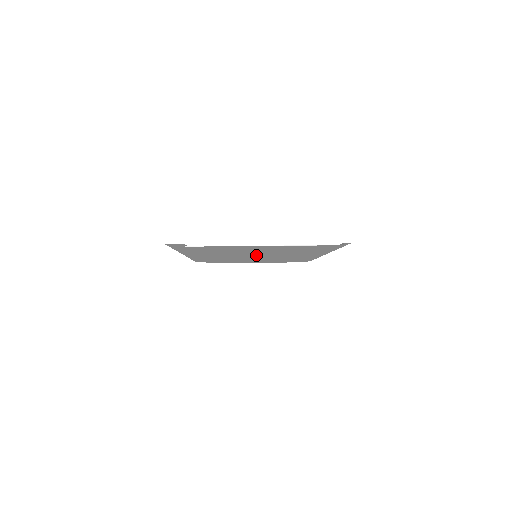
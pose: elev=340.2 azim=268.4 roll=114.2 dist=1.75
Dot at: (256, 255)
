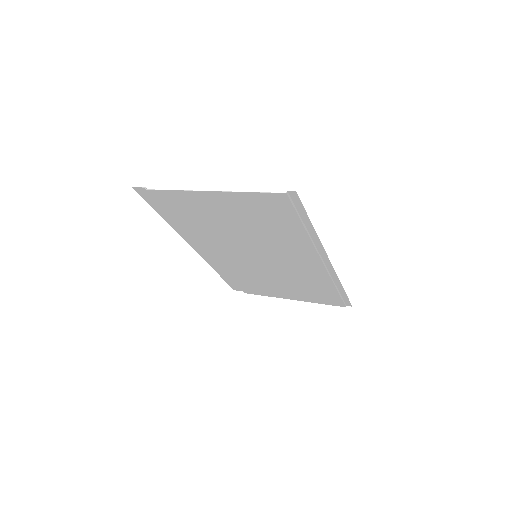
Dot at: (251, 250)
